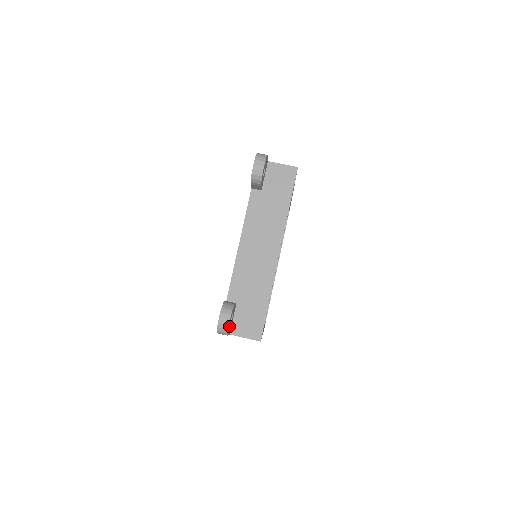
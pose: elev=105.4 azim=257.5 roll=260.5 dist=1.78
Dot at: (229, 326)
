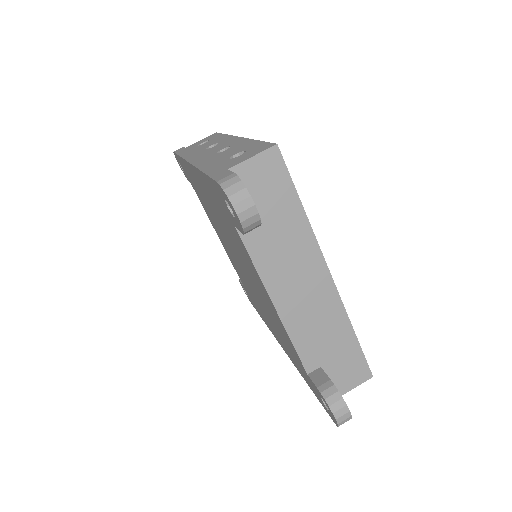
Dot at: occluded
